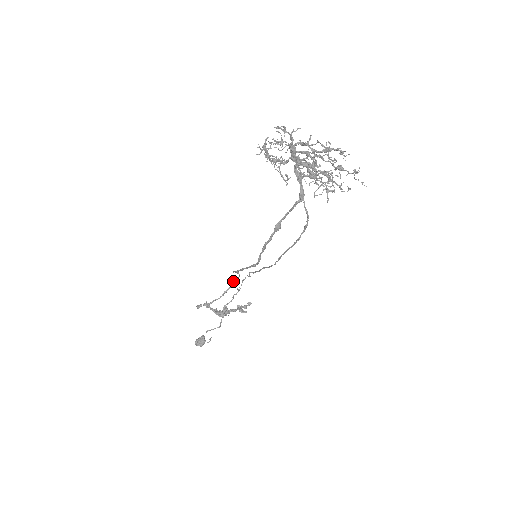
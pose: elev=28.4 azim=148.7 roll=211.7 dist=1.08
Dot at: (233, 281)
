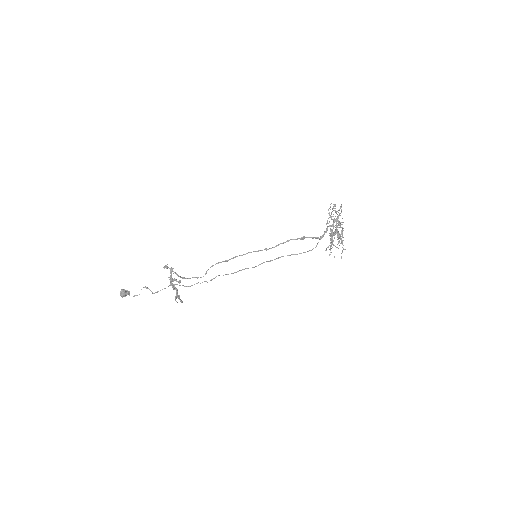
Dot at: occluded
